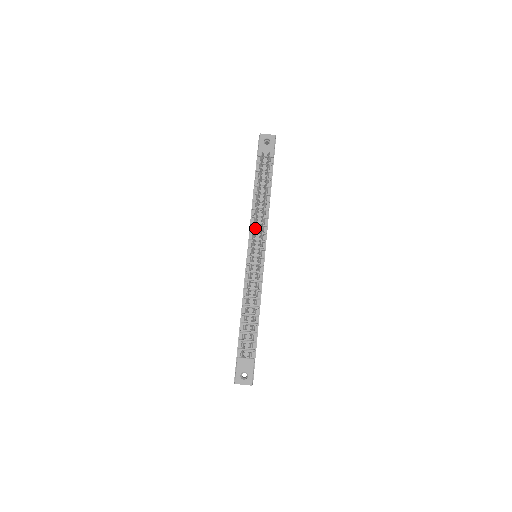
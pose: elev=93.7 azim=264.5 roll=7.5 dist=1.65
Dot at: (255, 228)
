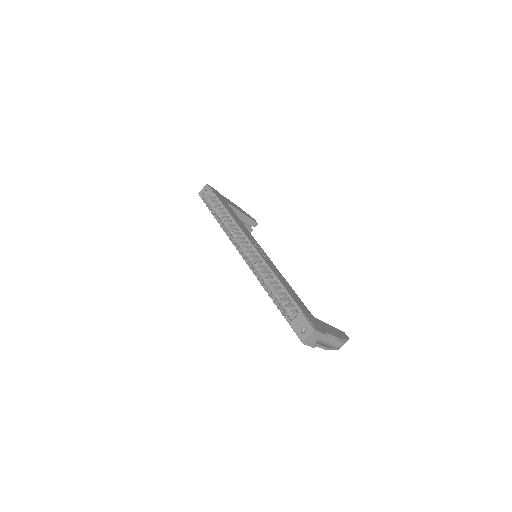
Dot at: occluded
